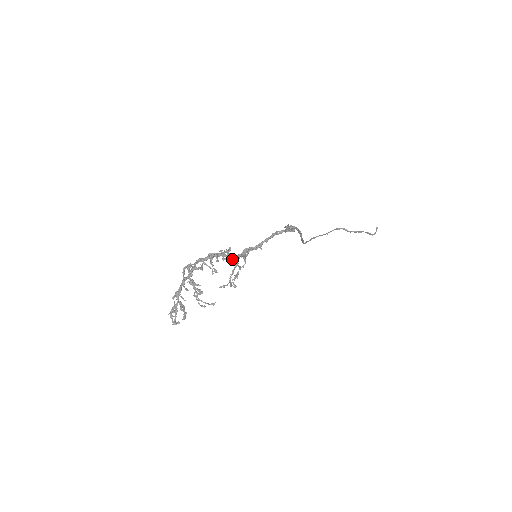
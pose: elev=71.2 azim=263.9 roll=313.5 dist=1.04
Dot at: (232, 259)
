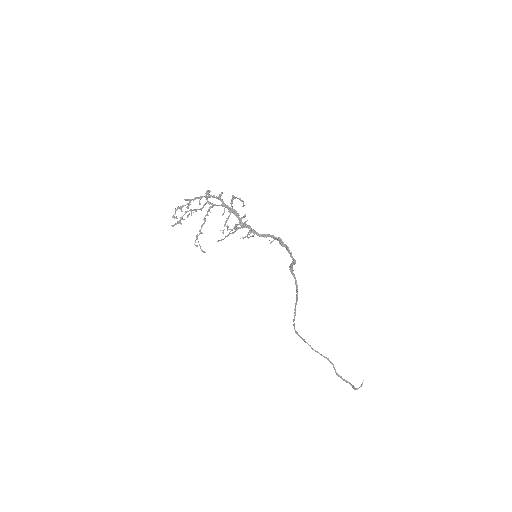
Dot at: (241, 224)
